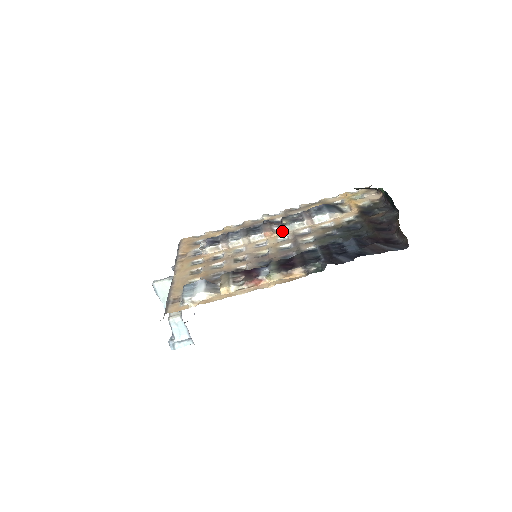
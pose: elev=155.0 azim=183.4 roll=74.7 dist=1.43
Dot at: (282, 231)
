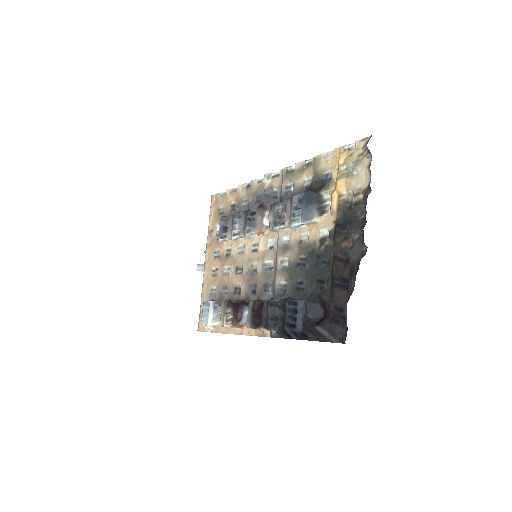
Dot at: occluded
